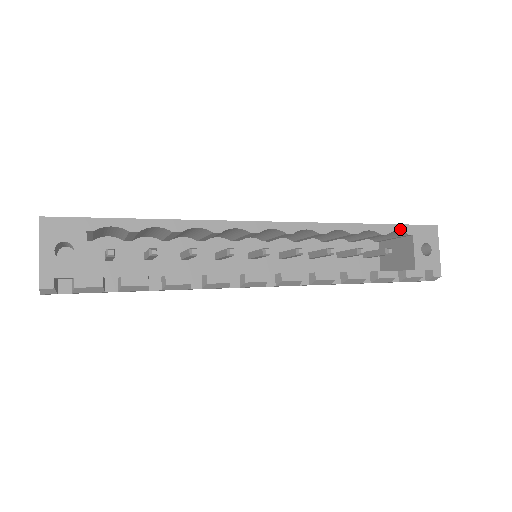
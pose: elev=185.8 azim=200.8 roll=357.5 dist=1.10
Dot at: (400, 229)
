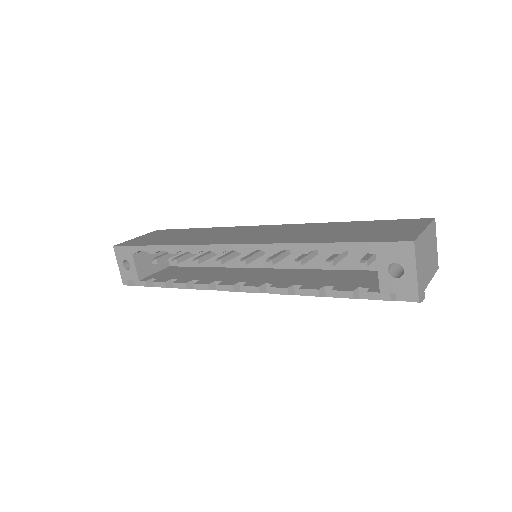
Dot at: (358, 247)
